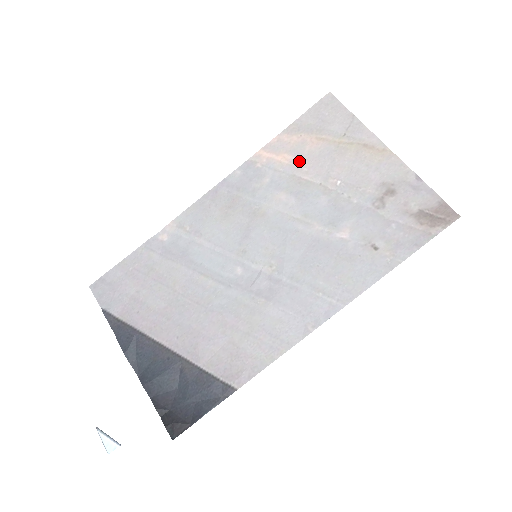
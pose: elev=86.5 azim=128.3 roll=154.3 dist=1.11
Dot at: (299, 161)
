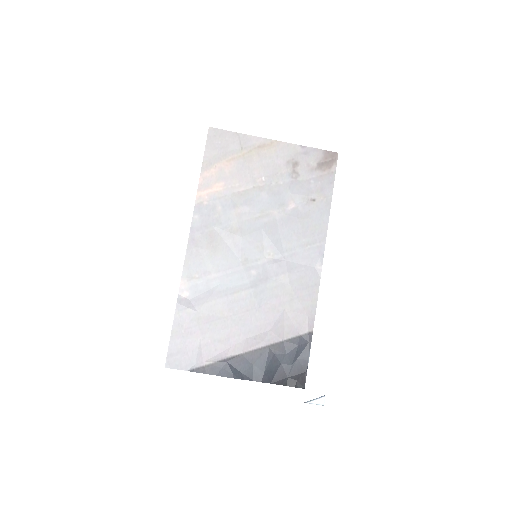
Dot at: (229, 182)
